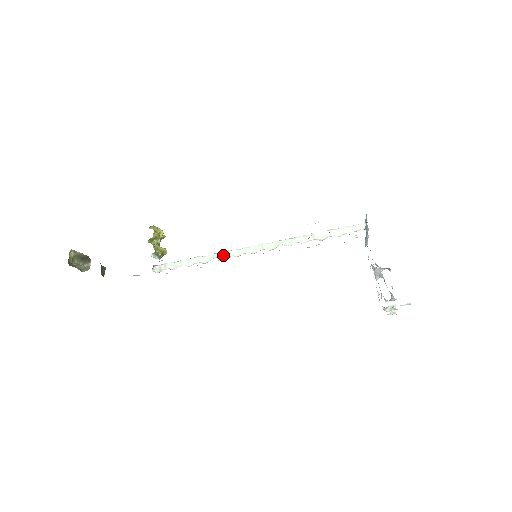
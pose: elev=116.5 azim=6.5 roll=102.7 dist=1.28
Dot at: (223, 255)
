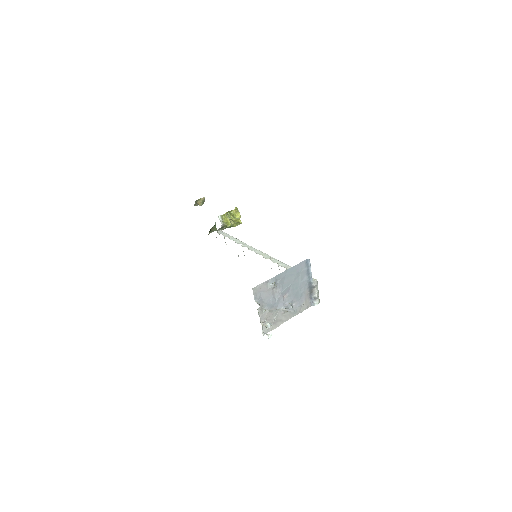
Dot at: (247, 246)
